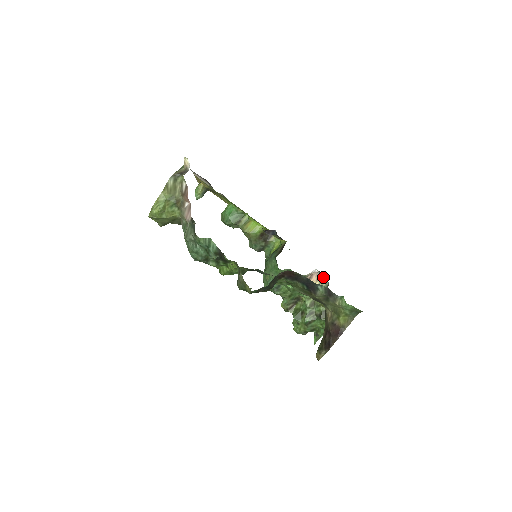
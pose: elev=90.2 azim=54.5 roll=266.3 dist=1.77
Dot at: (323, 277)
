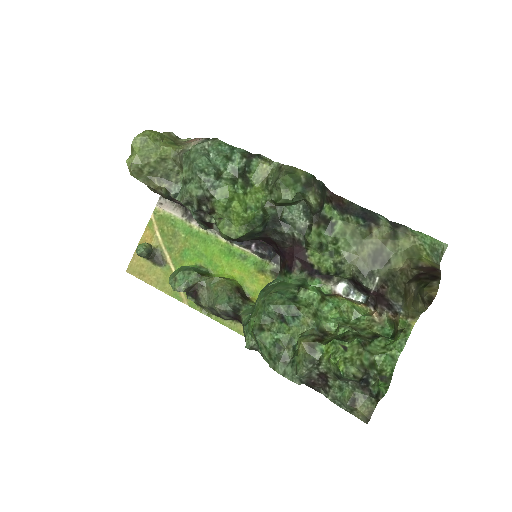
Dot at: (352, 299)
